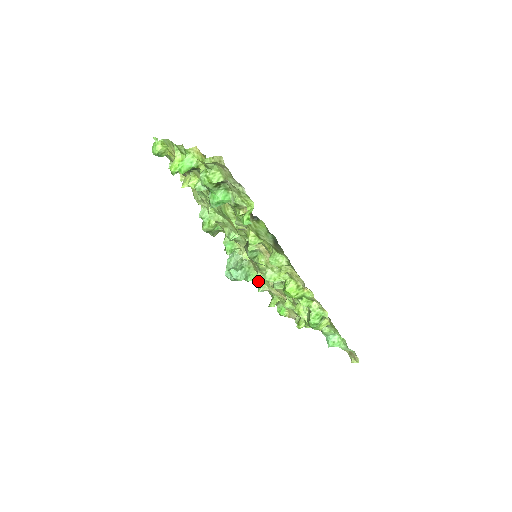
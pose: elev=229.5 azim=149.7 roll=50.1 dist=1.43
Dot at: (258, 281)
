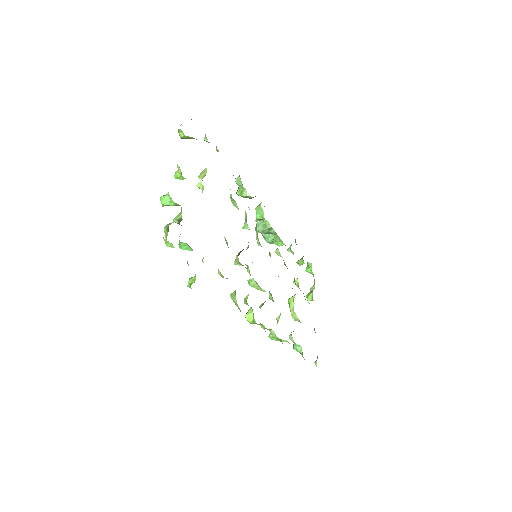
Dot at: occluded
